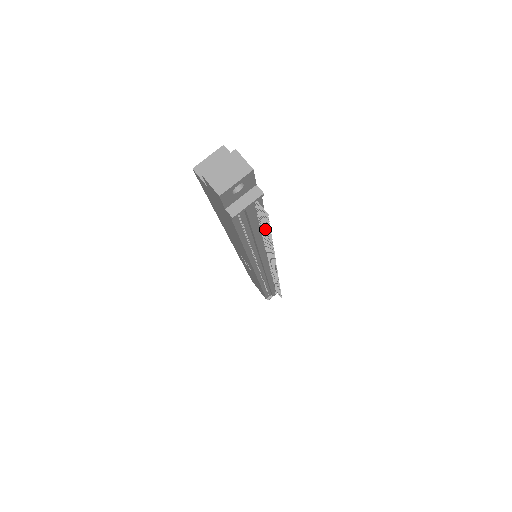
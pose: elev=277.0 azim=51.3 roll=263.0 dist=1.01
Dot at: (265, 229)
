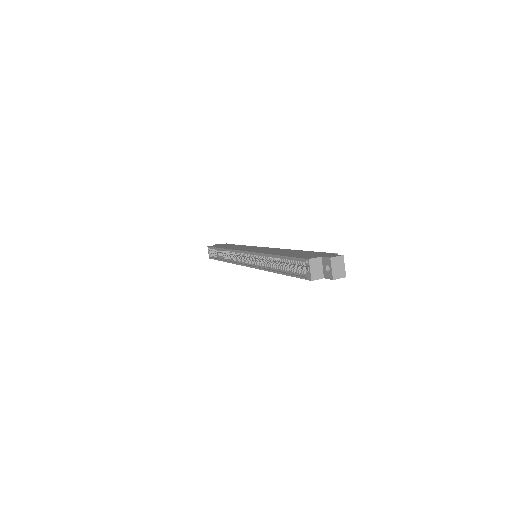
Dot at: occluded
